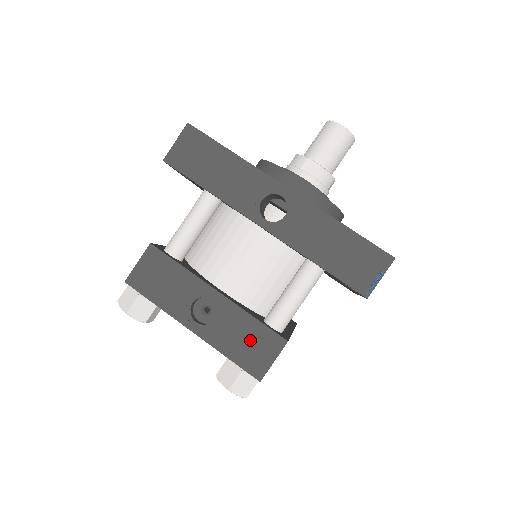
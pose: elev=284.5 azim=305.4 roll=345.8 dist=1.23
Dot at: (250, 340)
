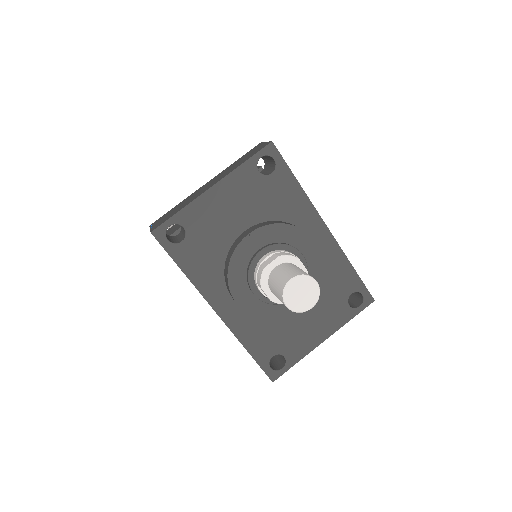
Dot at: occluded
